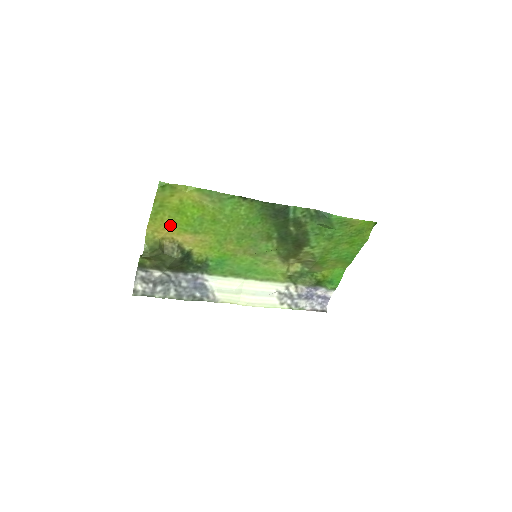
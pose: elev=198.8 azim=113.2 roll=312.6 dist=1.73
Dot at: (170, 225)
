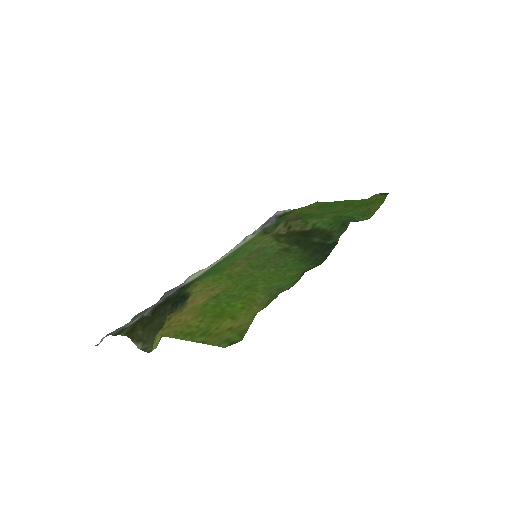
Dot at: (191, 317)
